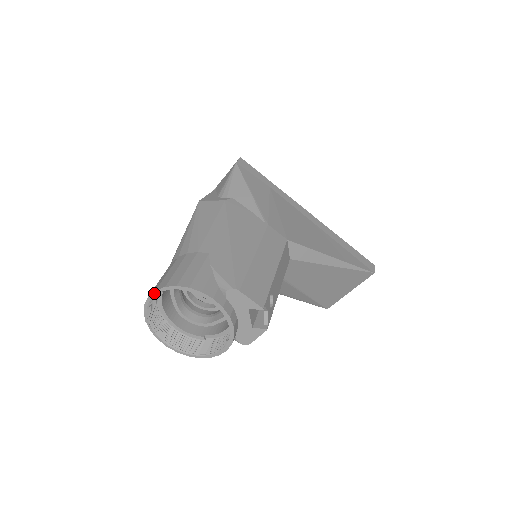
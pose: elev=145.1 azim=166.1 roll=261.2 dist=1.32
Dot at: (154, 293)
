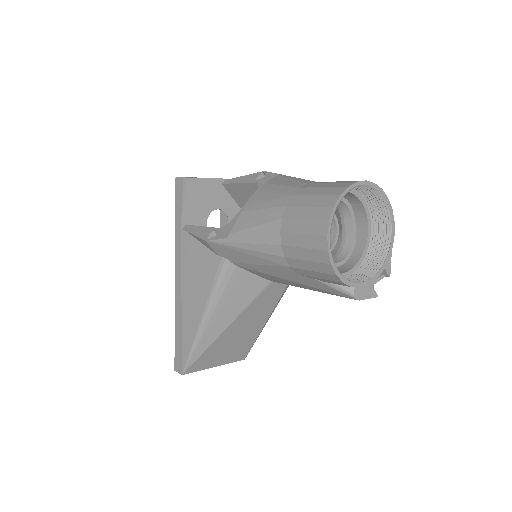
Dot at: (372, 183)
